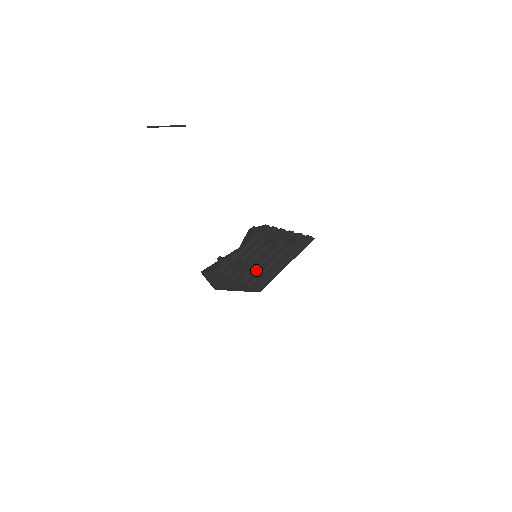
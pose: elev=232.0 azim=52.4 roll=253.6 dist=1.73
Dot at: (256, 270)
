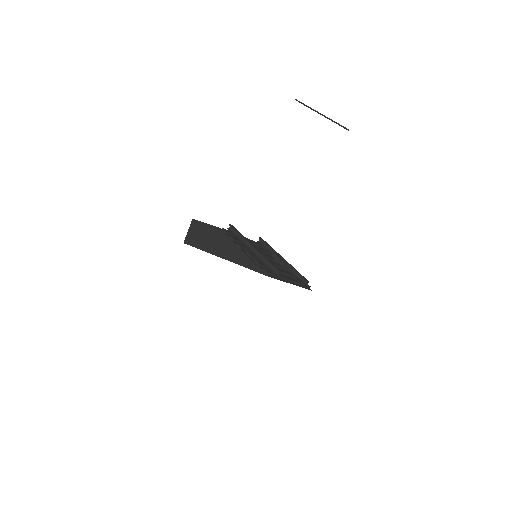
Dot at: occluded
